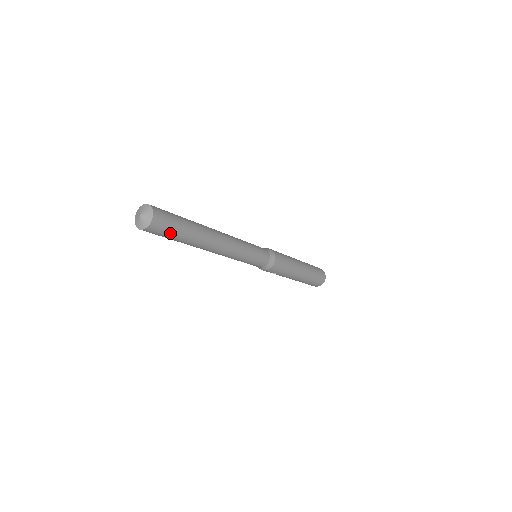
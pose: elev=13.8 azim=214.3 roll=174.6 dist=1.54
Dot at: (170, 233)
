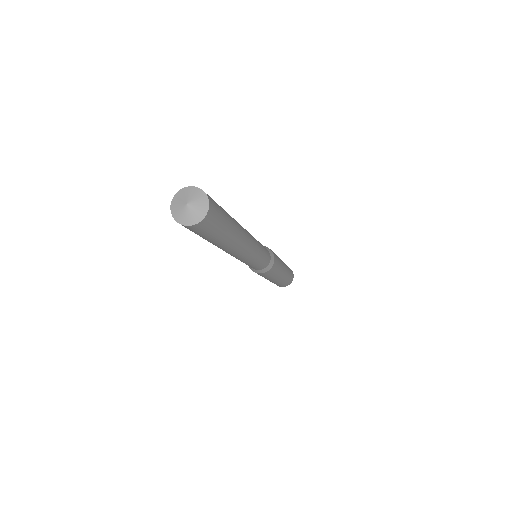
Dot at: (215, 230)
